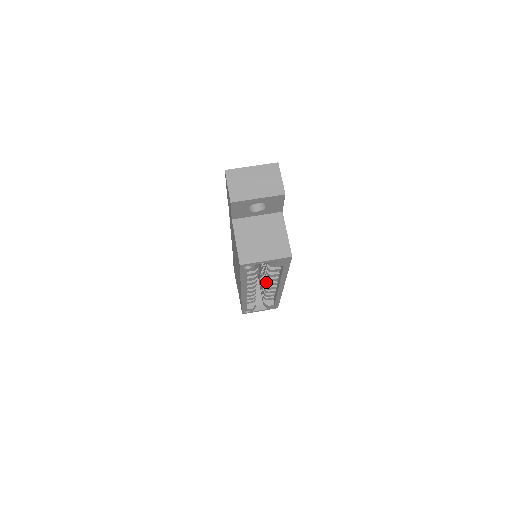
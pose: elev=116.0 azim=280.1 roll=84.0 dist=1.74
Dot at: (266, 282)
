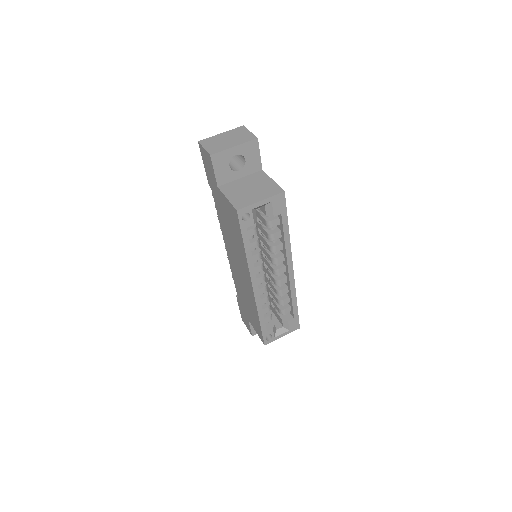
Dot at: (274, 269)
